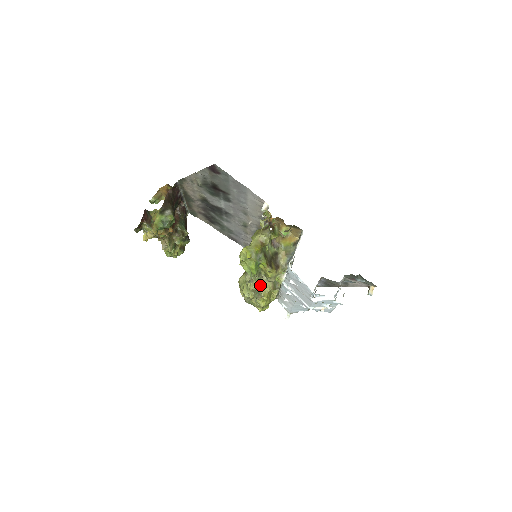
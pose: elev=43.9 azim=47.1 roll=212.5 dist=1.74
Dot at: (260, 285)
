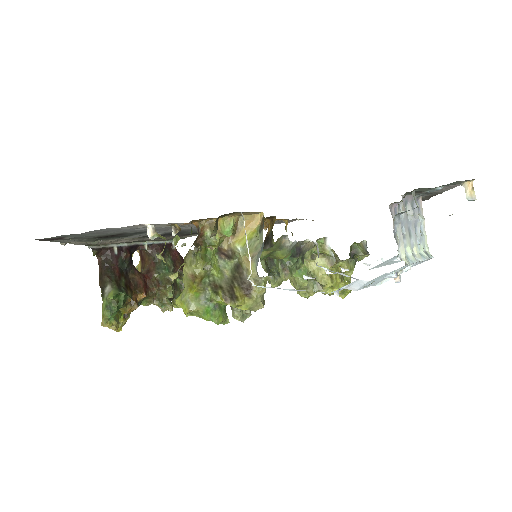
Dot at: occluded
